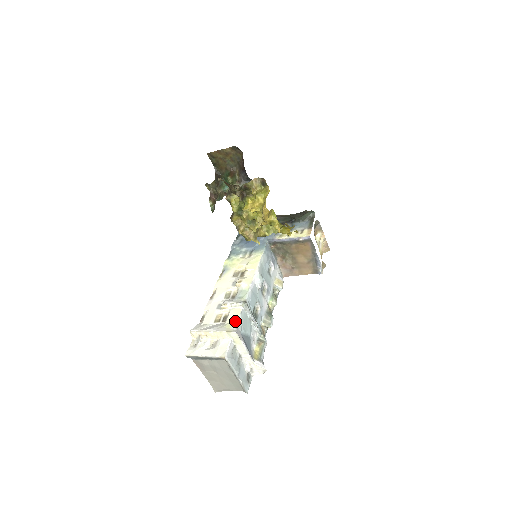
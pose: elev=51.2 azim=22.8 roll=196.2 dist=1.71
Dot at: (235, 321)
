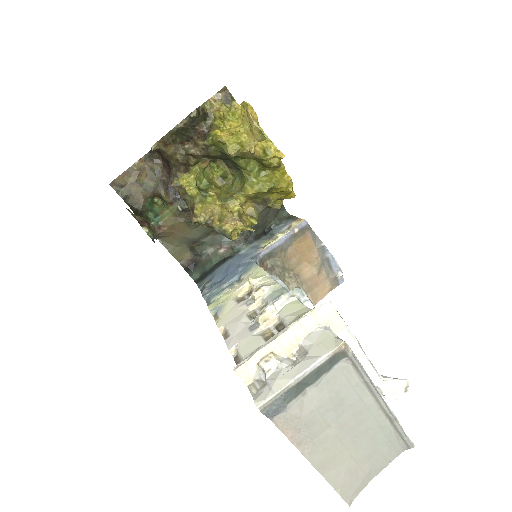
Dot at: (303, 309)
